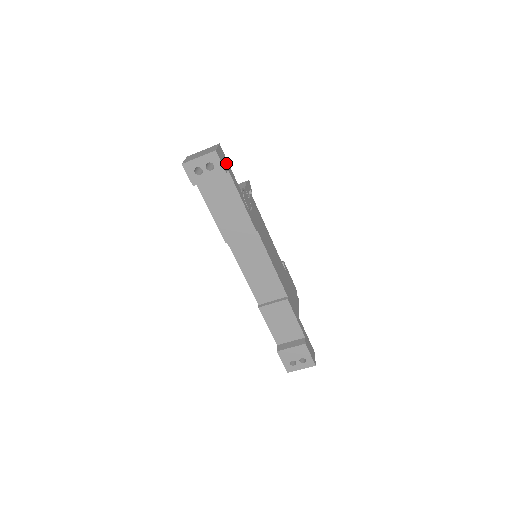
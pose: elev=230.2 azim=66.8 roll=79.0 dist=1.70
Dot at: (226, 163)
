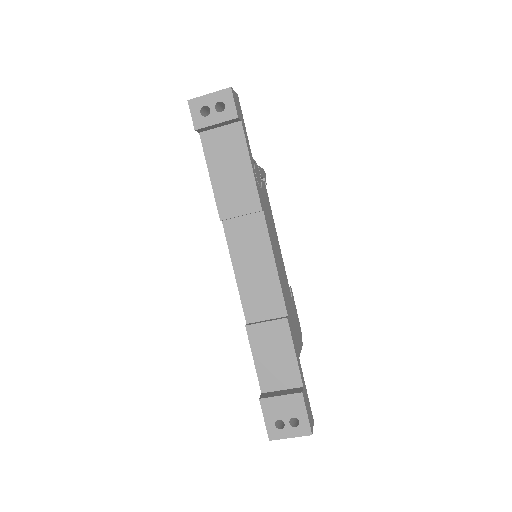
Dot at: (241, 115)
